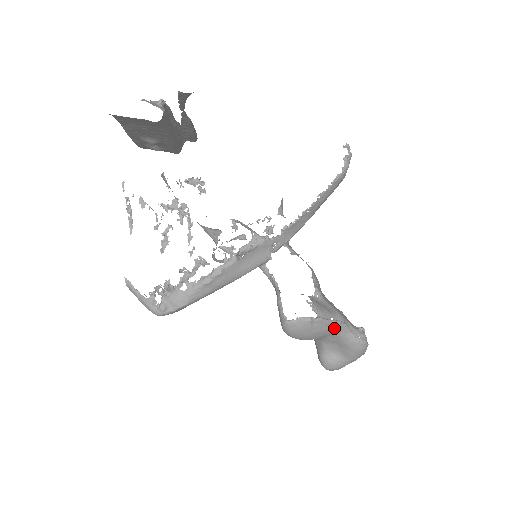
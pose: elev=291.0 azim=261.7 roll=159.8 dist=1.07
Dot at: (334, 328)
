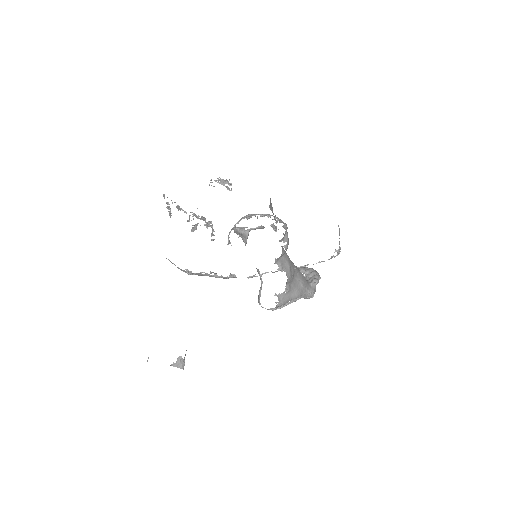
Dot at: occluded
